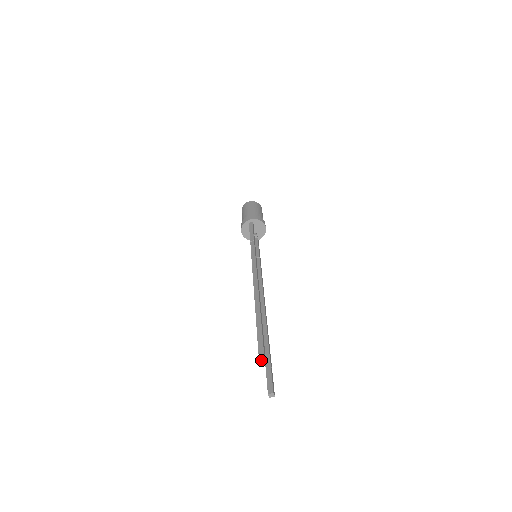
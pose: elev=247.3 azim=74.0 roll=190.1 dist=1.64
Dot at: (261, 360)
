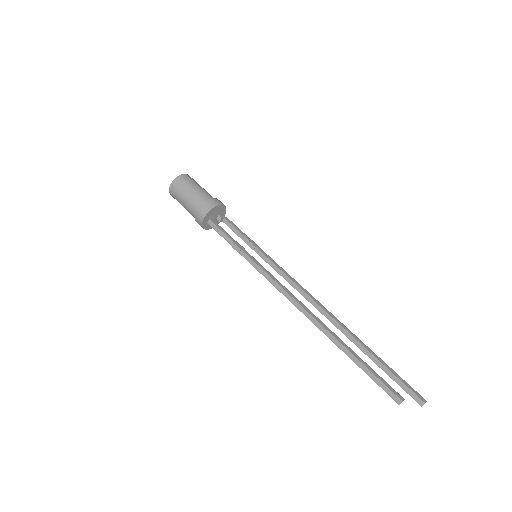
Dot at: occluded
